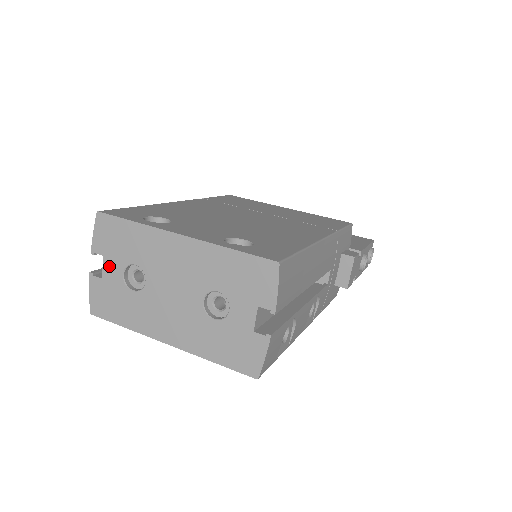
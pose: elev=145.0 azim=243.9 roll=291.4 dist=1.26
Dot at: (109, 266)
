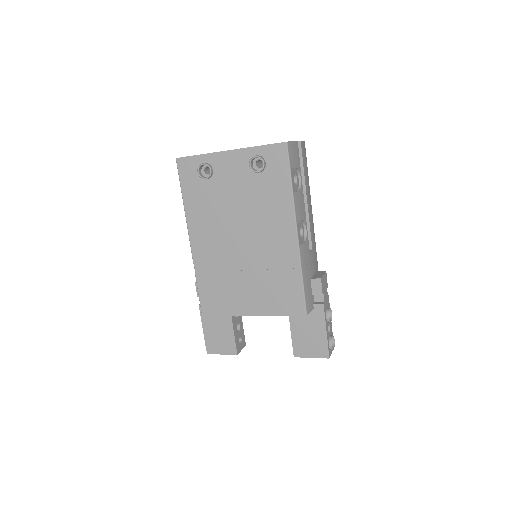
Dot at: occluded
